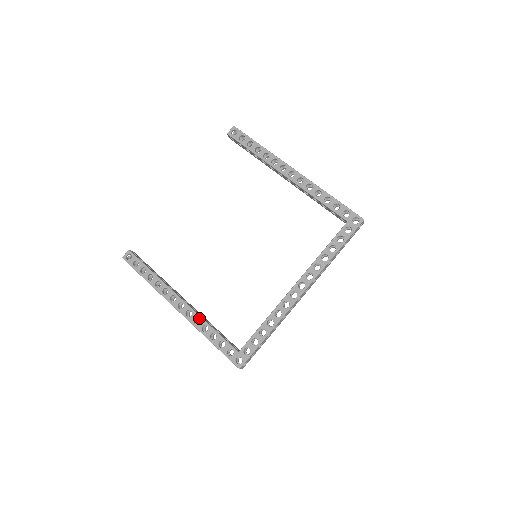
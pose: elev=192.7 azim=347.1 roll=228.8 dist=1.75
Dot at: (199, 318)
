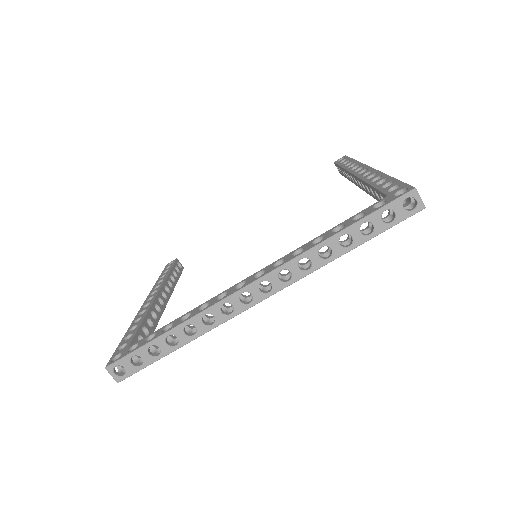
Dot at: (146, 310)
